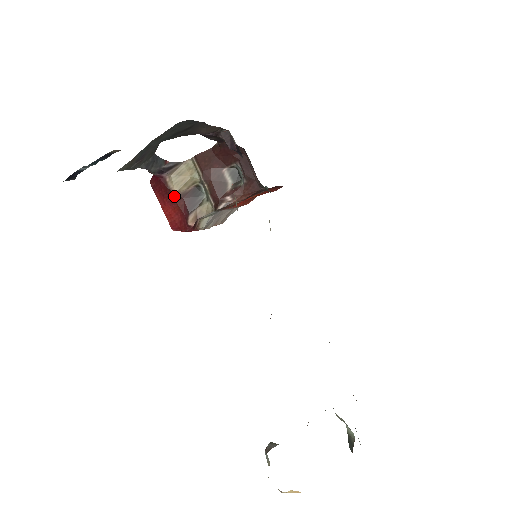
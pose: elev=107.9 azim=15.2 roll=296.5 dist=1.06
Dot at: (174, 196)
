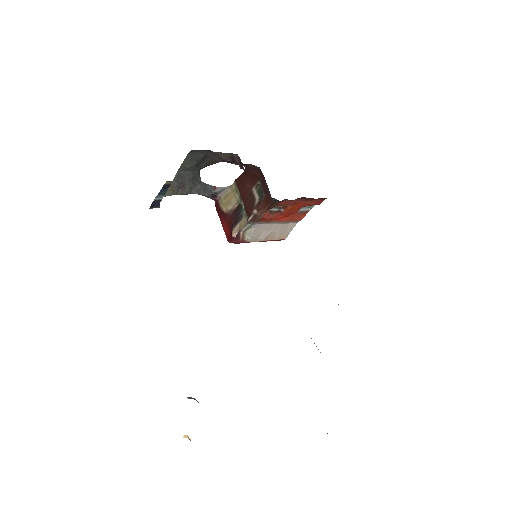
Dot at: (224, 214)
